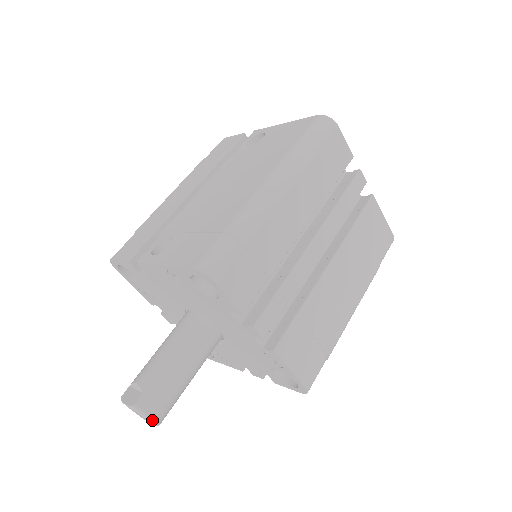
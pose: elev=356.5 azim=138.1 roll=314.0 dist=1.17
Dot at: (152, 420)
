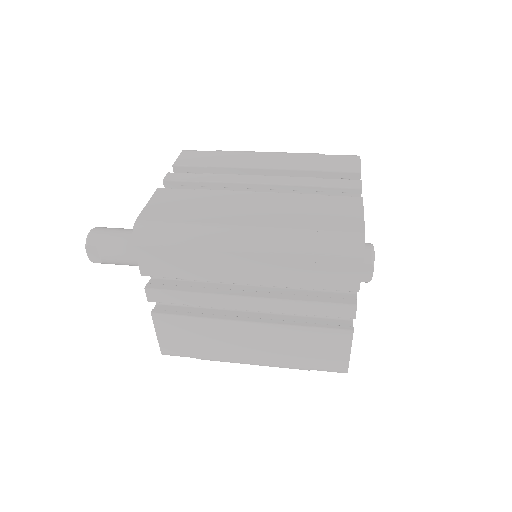
Dot at: (90, 232)
